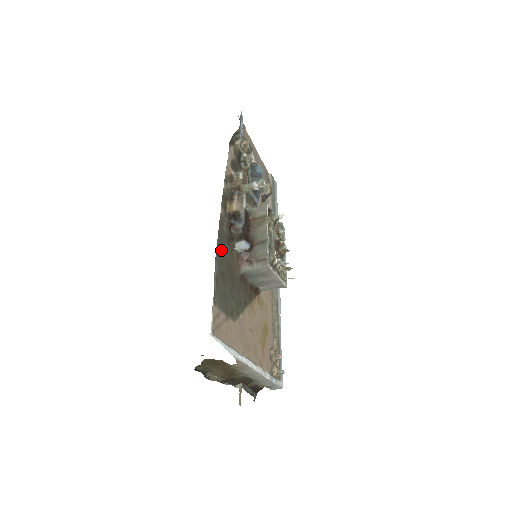
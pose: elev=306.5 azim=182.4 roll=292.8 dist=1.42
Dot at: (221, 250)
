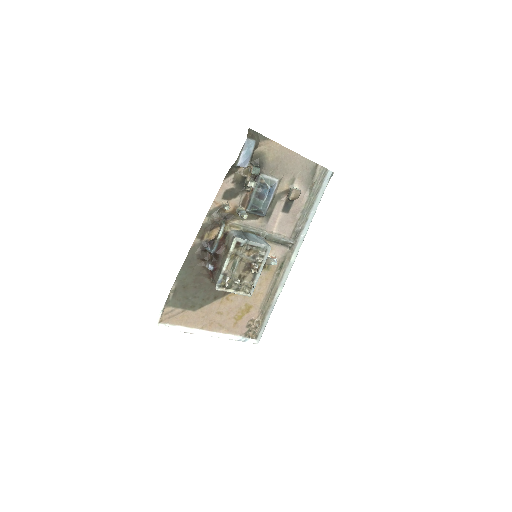
Dot at: (187, 271)
